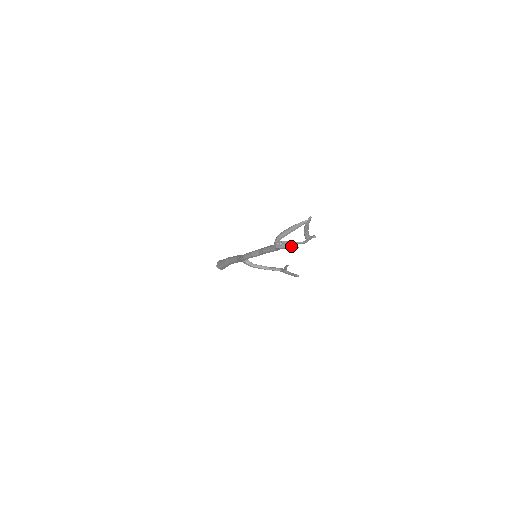
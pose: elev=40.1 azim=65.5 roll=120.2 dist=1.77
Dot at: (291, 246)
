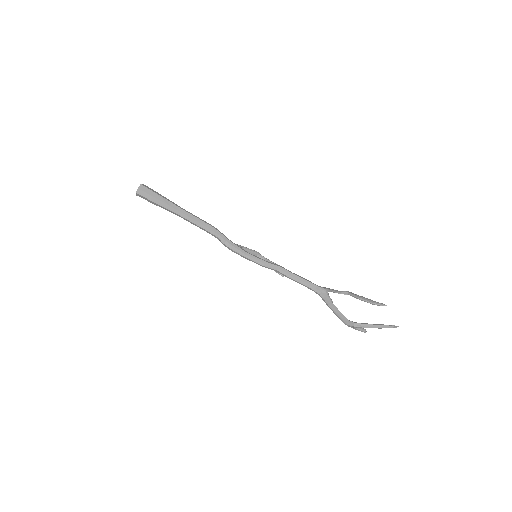
Dot at: (363, 330)
